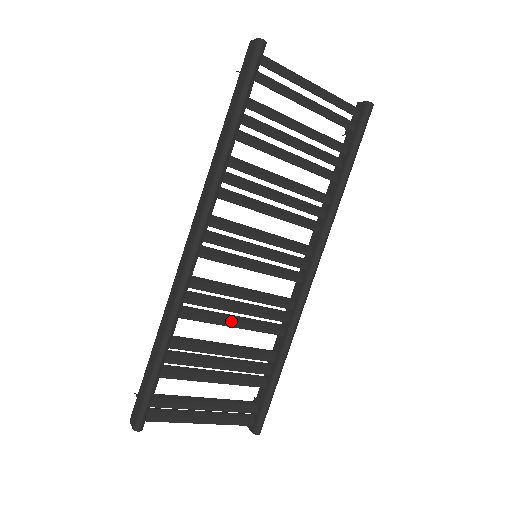
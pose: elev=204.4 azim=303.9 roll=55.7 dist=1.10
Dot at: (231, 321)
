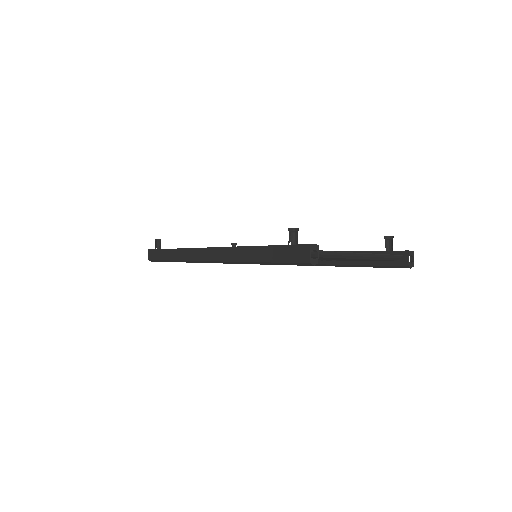
Dot at: occluded
